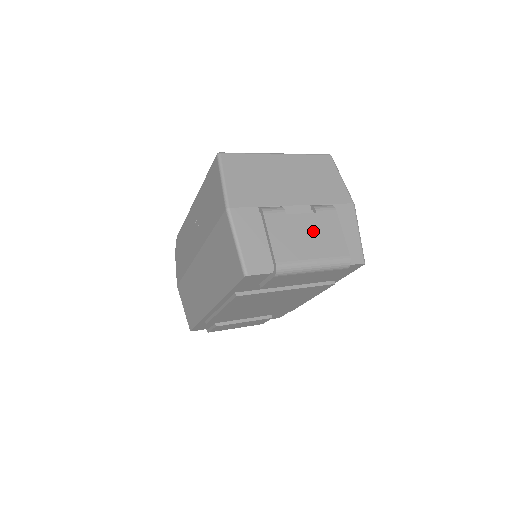
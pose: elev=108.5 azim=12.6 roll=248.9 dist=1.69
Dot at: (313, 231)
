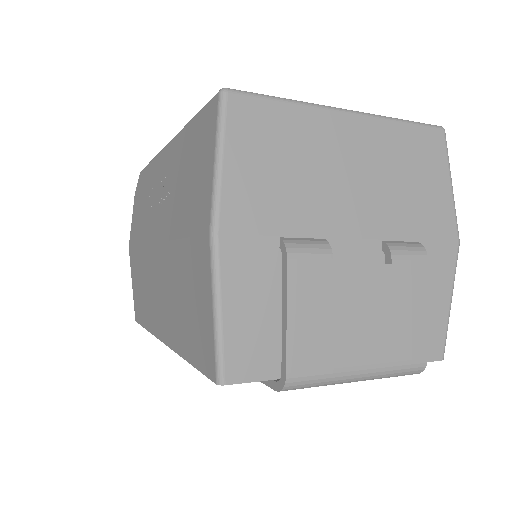
Dot at: (375, 305)
